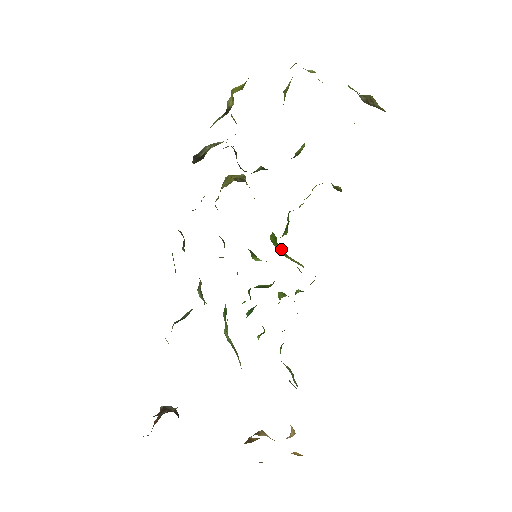
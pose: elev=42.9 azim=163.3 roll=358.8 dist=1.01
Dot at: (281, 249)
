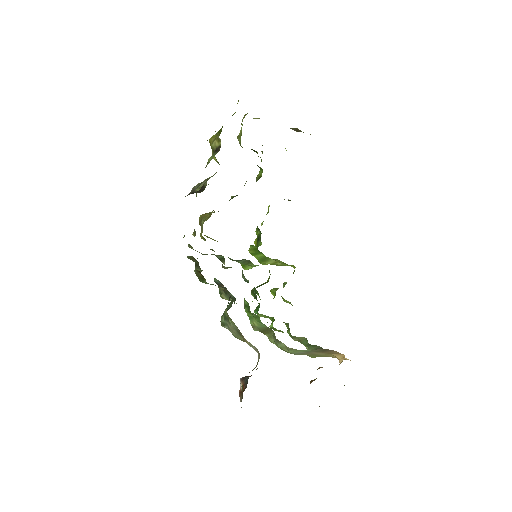
Dot at: (263, 255)
